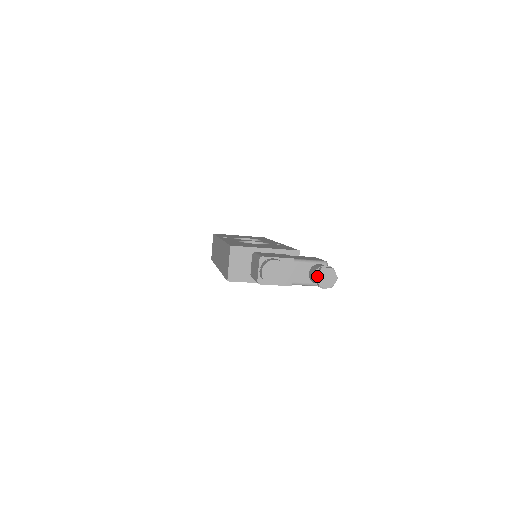
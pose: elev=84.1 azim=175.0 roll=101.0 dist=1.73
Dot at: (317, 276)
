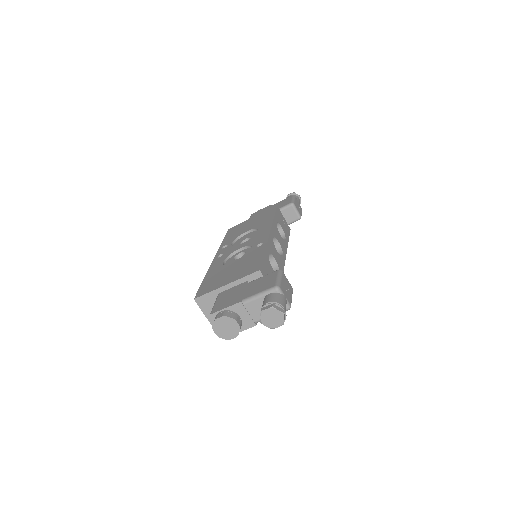
Dot at: (261, 321)
